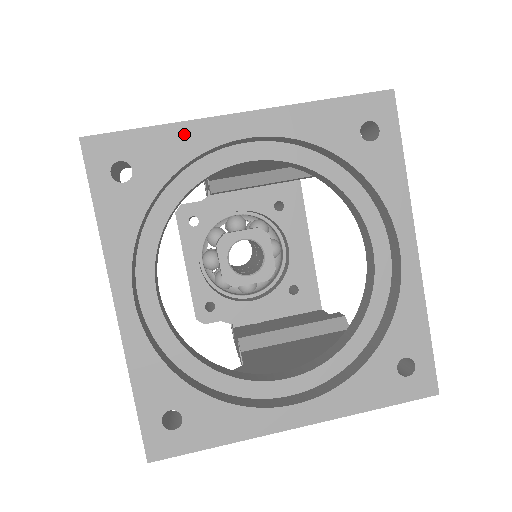
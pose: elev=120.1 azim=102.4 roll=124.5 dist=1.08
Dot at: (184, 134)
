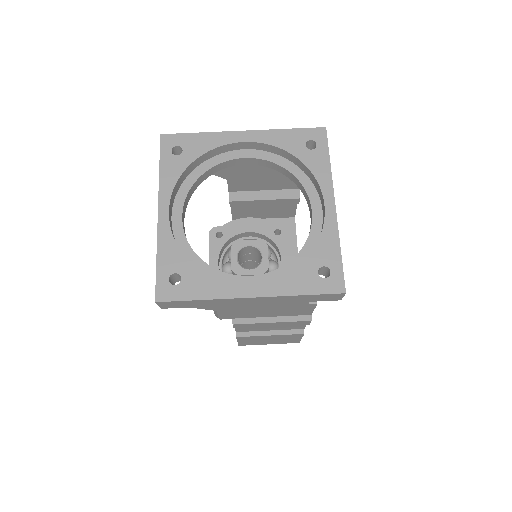
Dot at: (212, 137)
